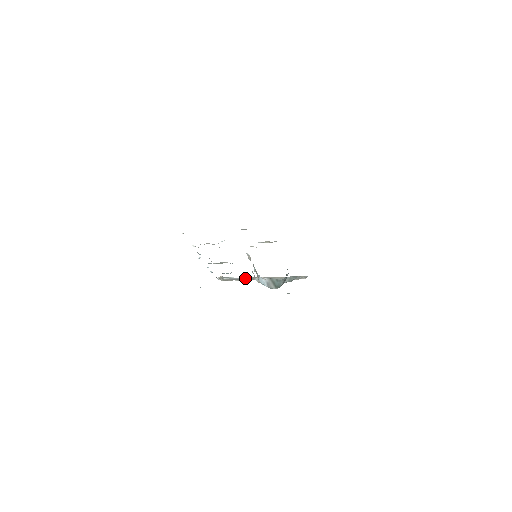
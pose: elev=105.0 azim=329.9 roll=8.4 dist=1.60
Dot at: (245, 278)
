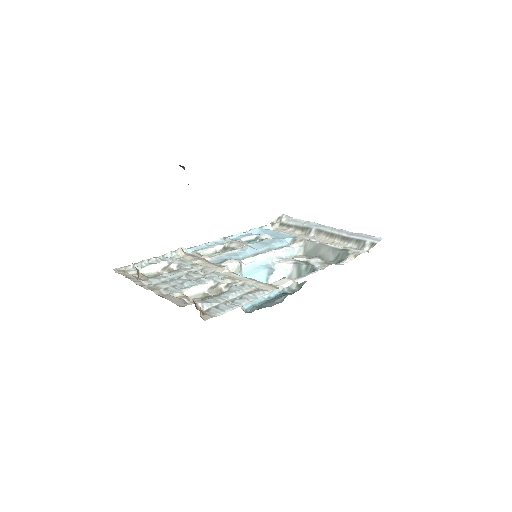
Dot at: (303, 226)
